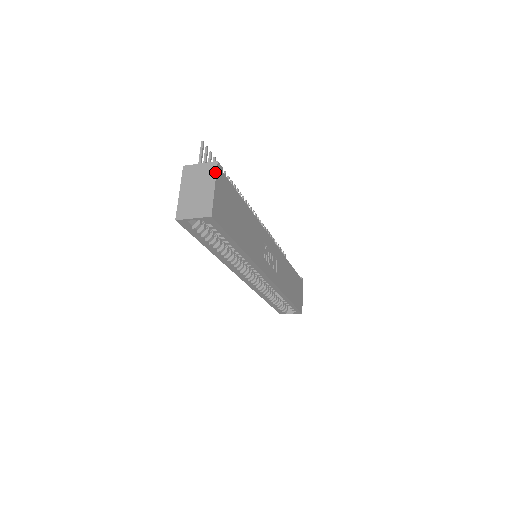
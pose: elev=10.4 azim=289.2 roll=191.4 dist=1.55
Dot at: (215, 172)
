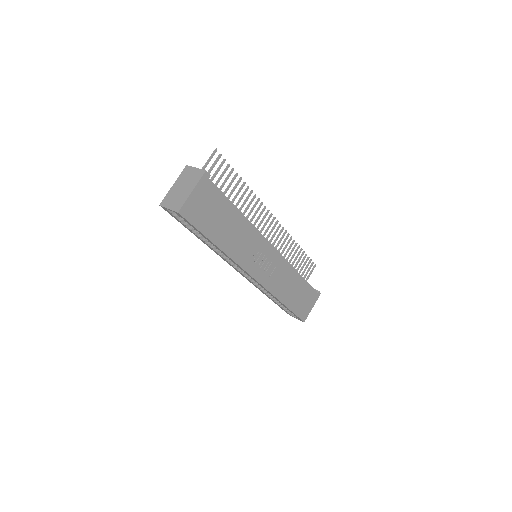
Dot at: (199, 179)
